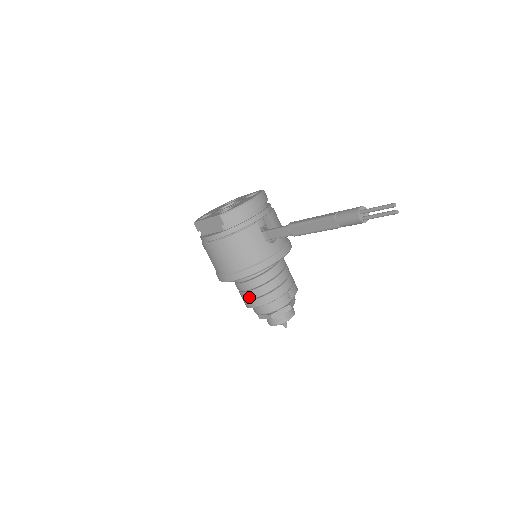
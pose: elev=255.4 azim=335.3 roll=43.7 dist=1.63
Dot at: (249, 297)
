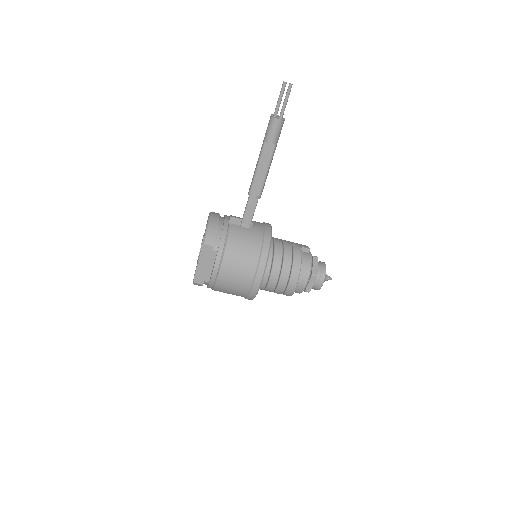
Dot at: (285, 280)
